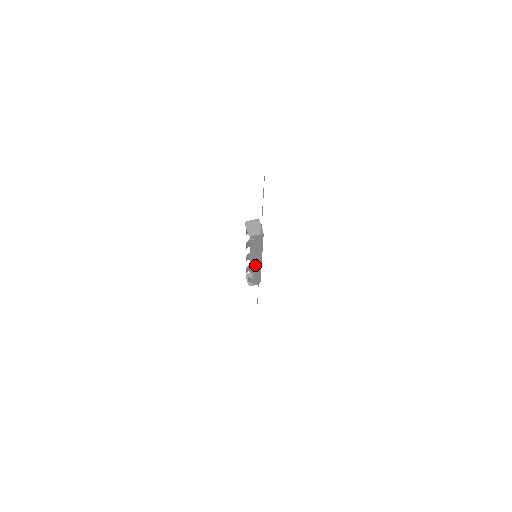
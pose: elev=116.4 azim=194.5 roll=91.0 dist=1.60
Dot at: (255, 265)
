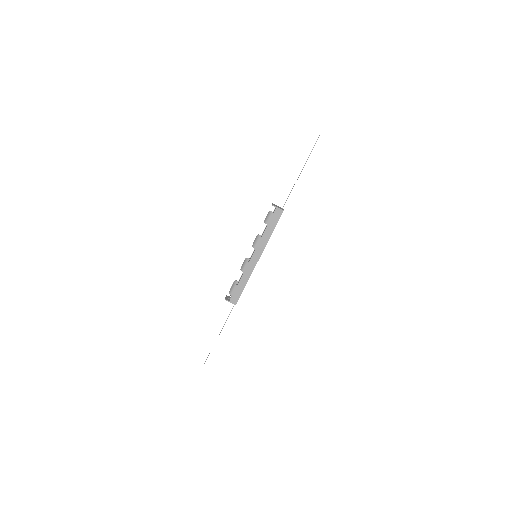
Dot at: (251, 260)
